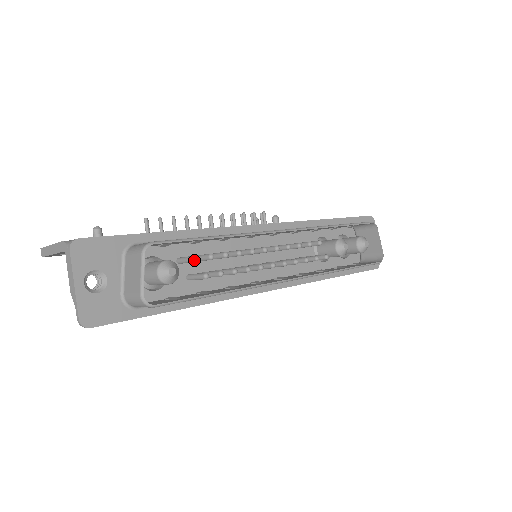
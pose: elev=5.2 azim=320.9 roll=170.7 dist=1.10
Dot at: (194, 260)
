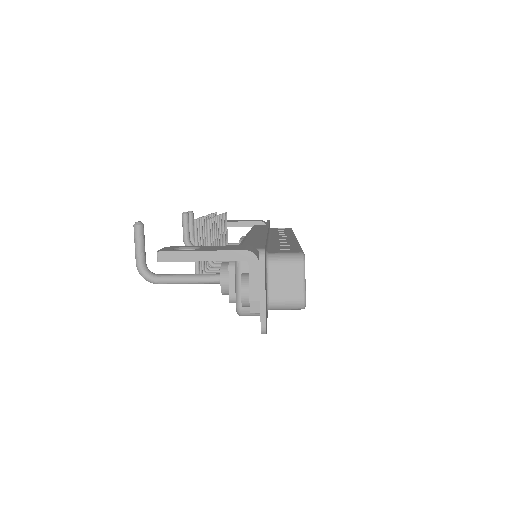
Dot at: occluded
